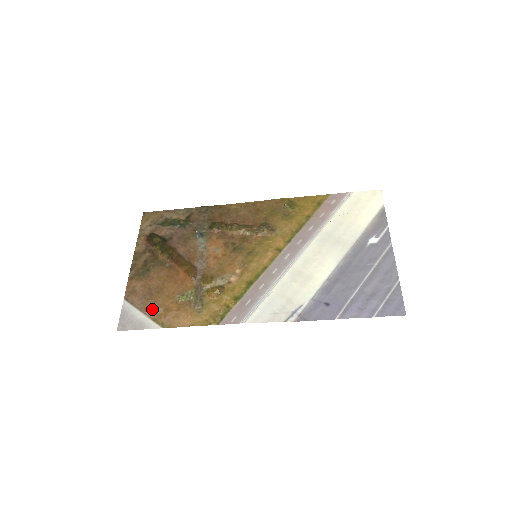
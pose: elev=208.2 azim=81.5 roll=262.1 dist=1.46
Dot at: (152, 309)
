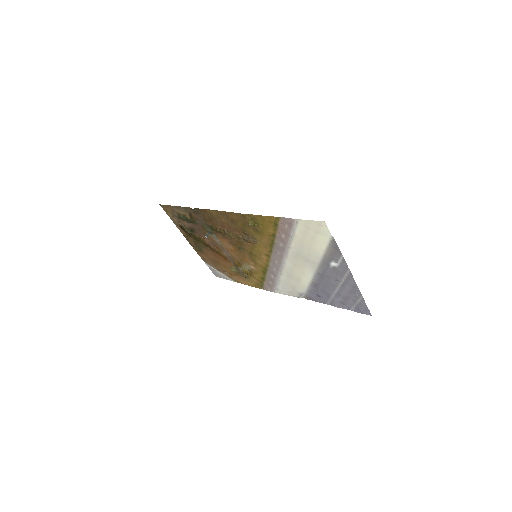
Dot at: (223, 271)
